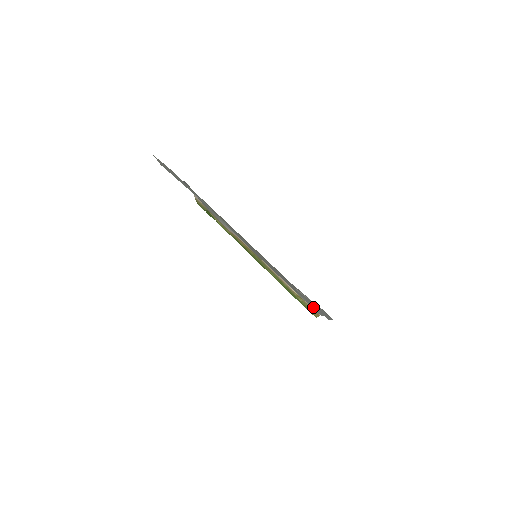
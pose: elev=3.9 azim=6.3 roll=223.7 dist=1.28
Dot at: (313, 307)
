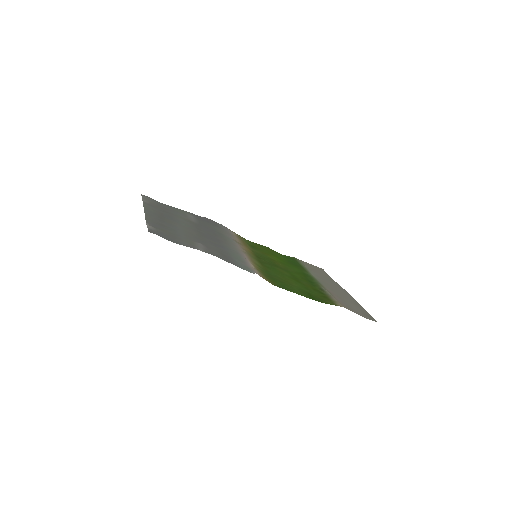
Dot at: (235, 263)
